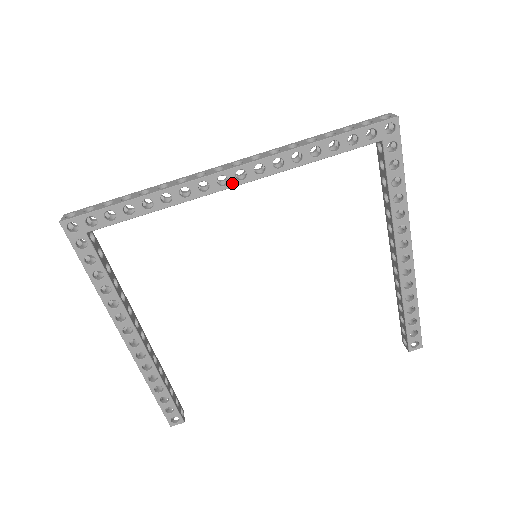
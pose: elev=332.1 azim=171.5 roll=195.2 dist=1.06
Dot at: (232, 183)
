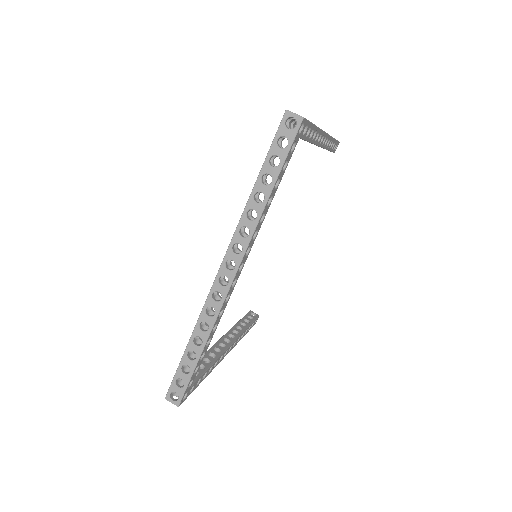
Dot at: (239, 275)
